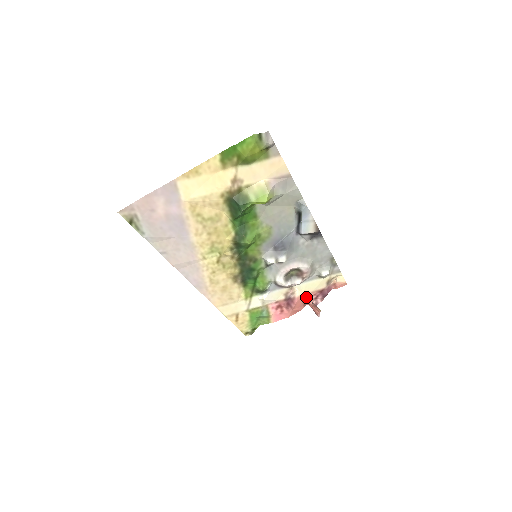
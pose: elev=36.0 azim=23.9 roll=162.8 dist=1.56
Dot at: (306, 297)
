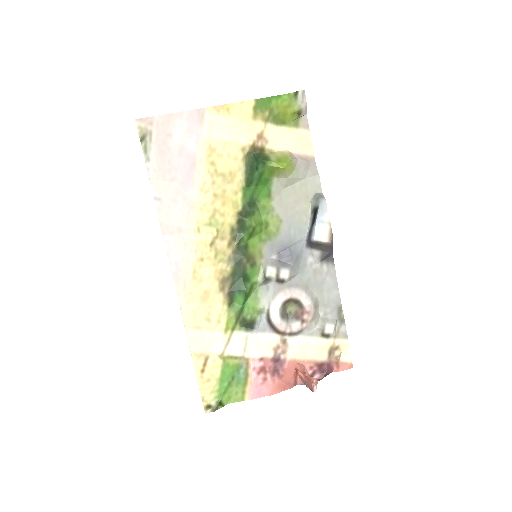
Dot at: (300, 365)
